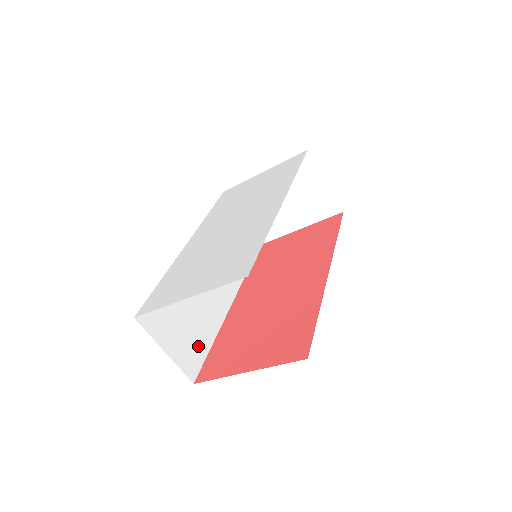
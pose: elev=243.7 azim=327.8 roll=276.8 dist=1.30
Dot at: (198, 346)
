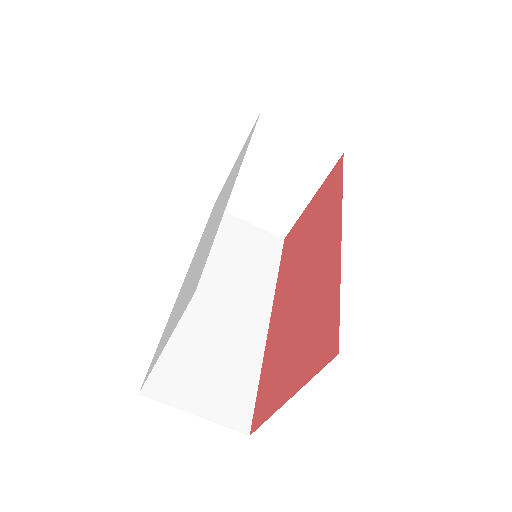
Dot at: (240, 388)
